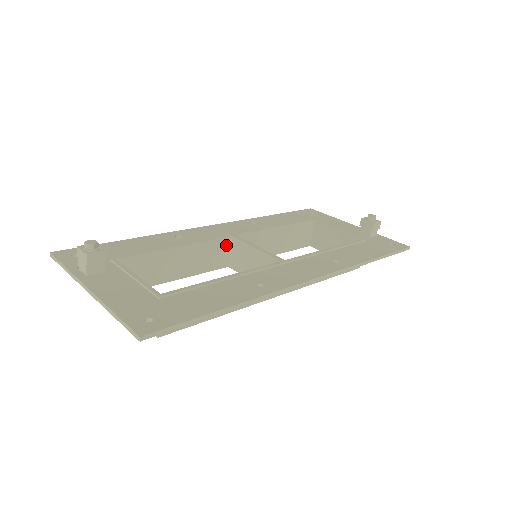
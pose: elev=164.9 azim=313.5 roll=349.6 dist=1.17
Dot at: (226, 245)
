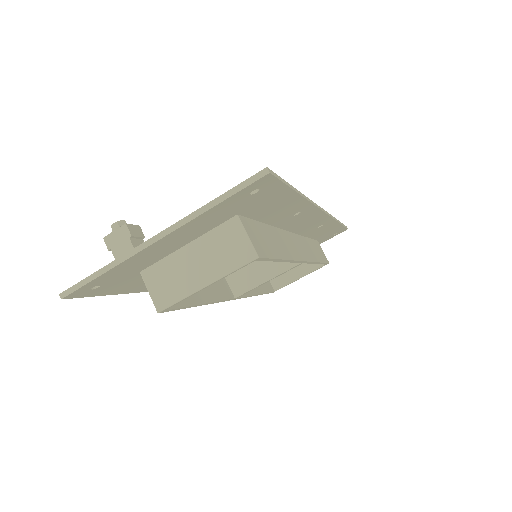
Dot at: occluded
